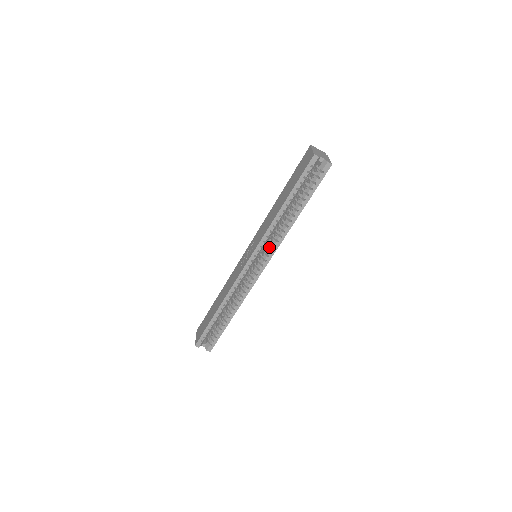
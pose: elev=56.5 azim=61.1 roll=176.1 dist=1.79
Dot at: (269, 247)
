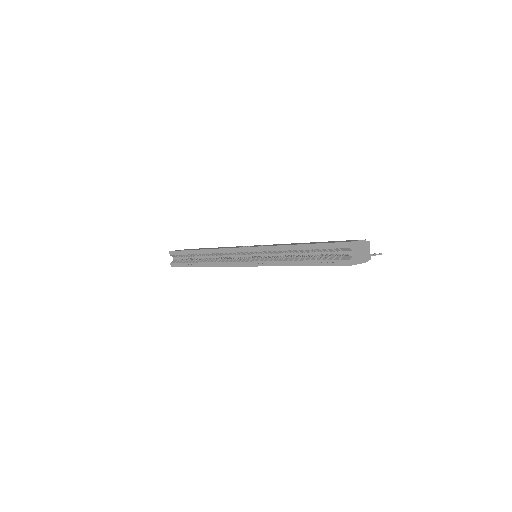
Dot at: (261, 259)
